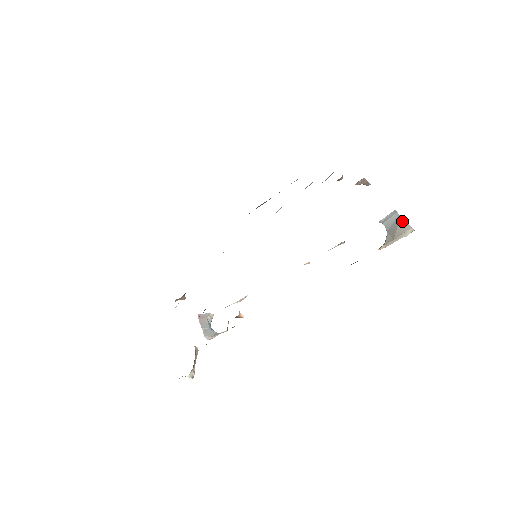
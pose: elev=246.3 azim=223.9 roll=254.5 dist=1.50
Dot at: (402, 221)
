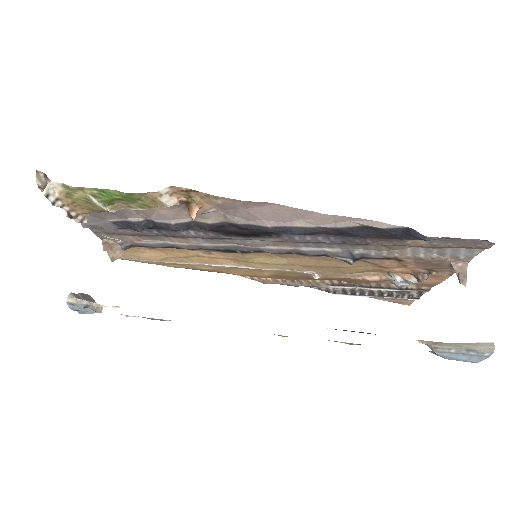
Dot at: occluded
